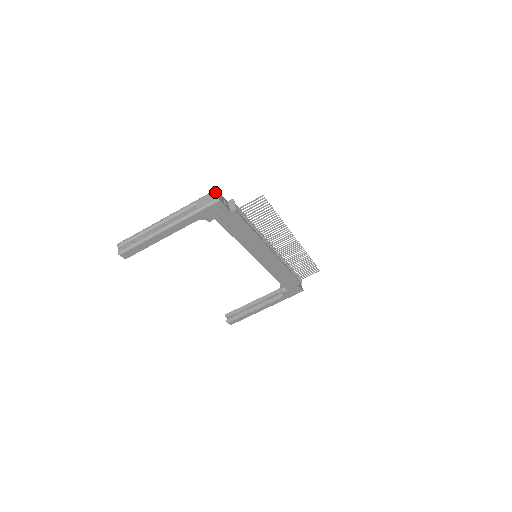
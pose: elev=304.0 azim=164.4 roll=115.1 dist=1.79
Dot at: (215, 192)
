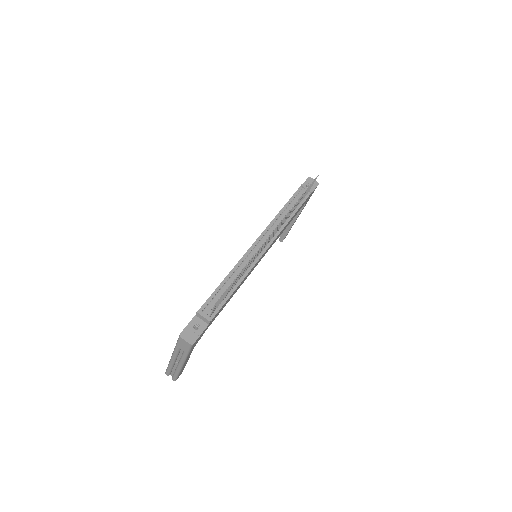
Dot at: (182, 339)
